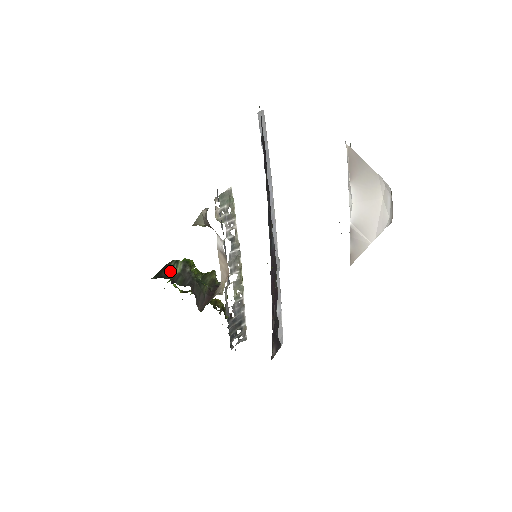
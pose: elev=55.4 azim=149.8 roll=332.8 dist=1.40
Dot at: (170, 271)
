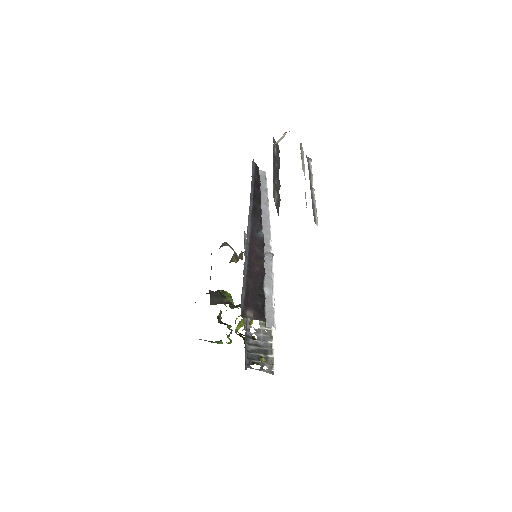
Dot at: occluded
